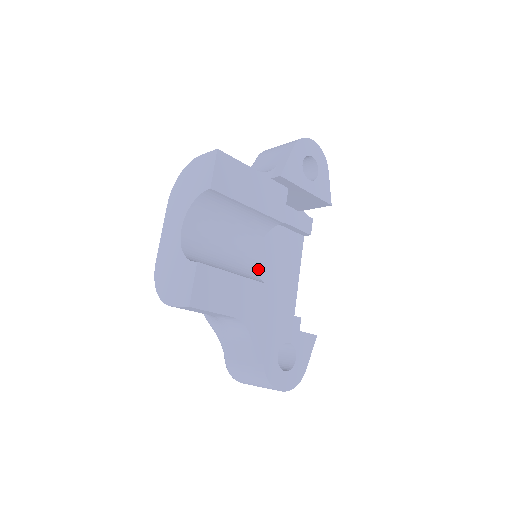
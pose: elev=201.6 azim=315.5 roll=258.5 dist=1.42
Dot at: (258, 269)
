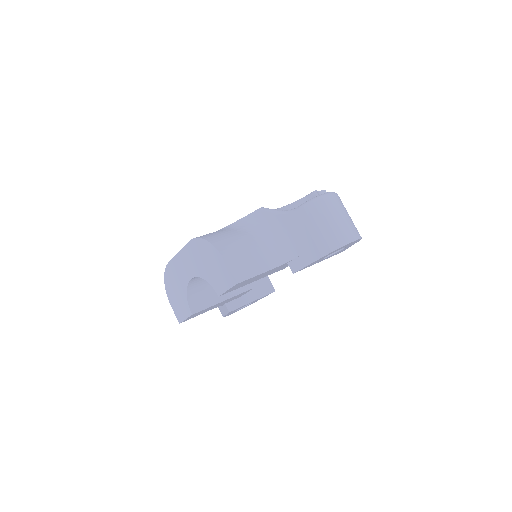
Dot at: occluded
